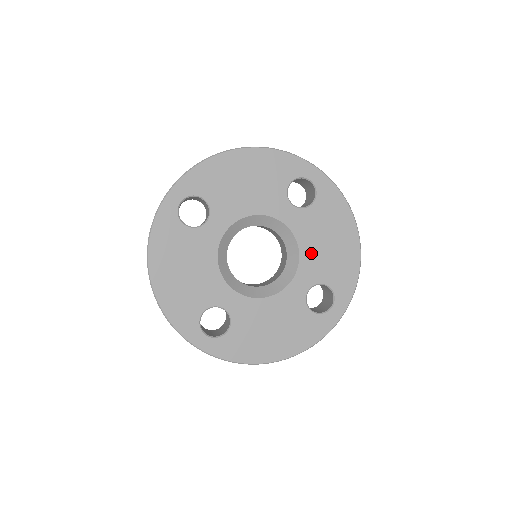
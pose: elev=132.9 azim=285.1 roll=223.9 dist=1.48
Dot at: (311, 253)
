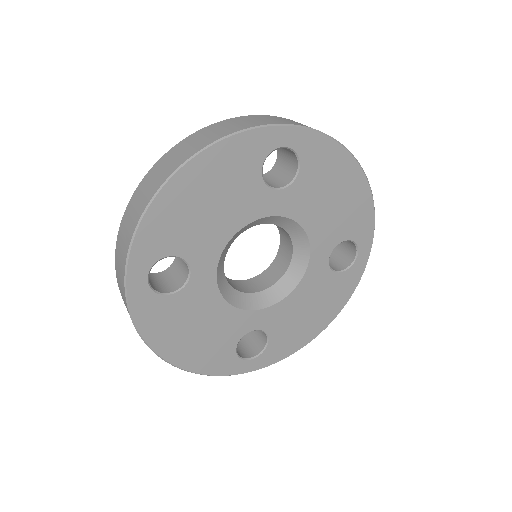
Dot at: (318, 223)
